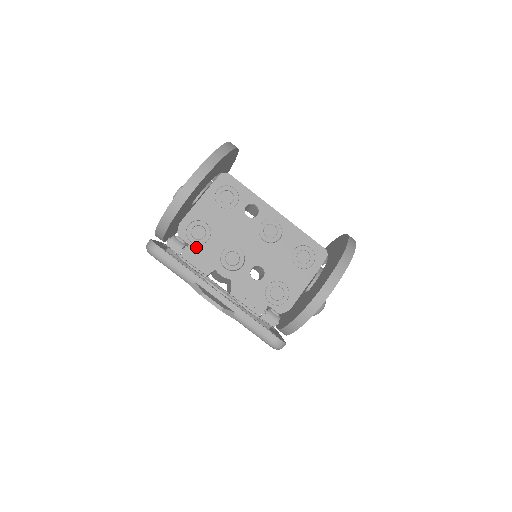
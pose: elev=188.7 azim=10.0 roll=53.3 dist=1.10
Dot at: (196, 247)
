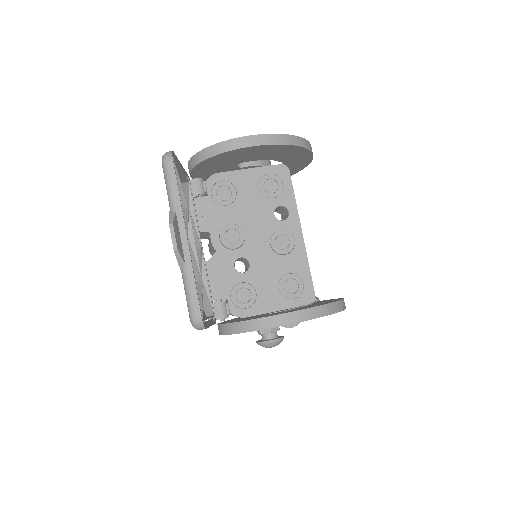
Dot at: (212, 202)
